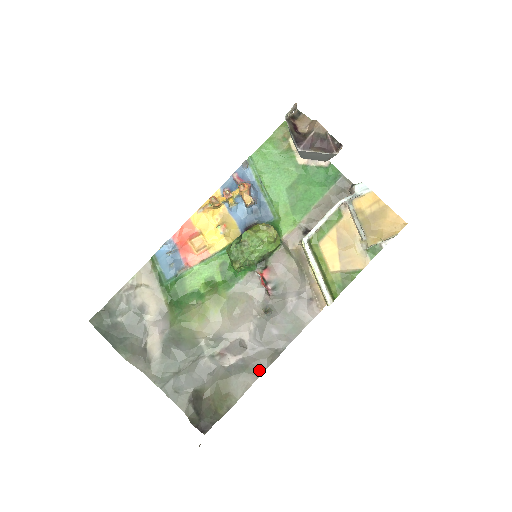
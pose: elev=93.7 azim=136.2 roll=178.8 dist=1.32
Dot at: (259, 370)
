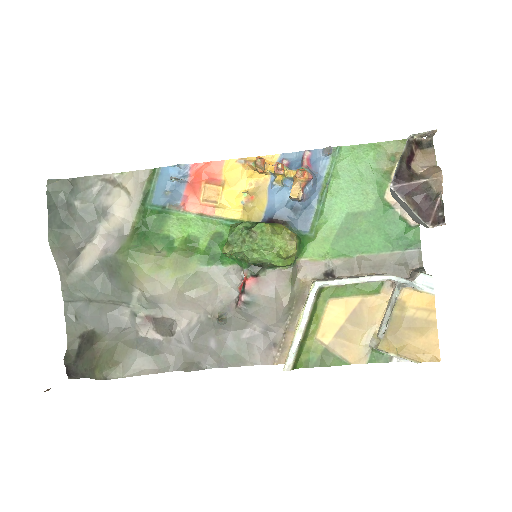
Dot at: (167, 366)
